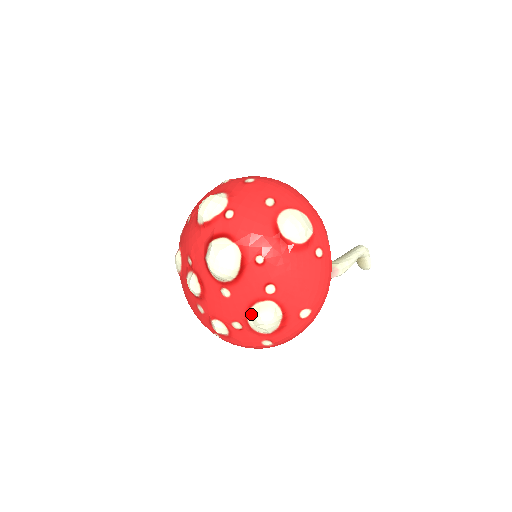
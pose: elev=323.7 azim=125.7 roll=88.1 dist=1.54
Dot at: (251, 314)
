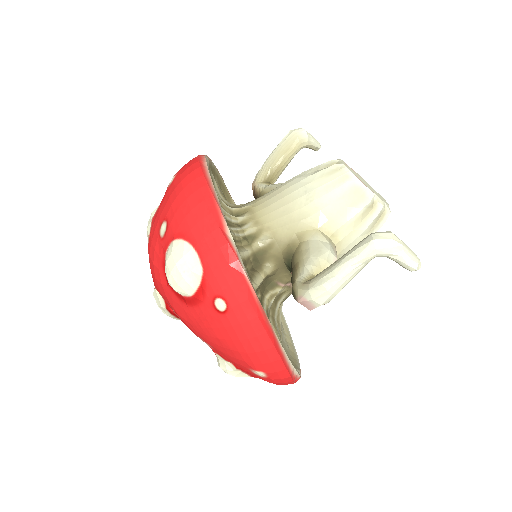
Dot at: occluded
